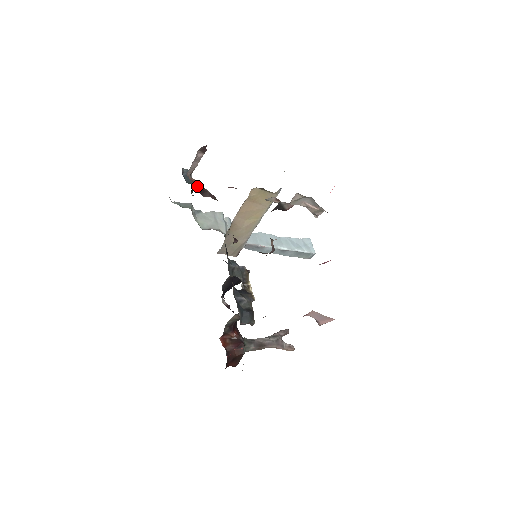
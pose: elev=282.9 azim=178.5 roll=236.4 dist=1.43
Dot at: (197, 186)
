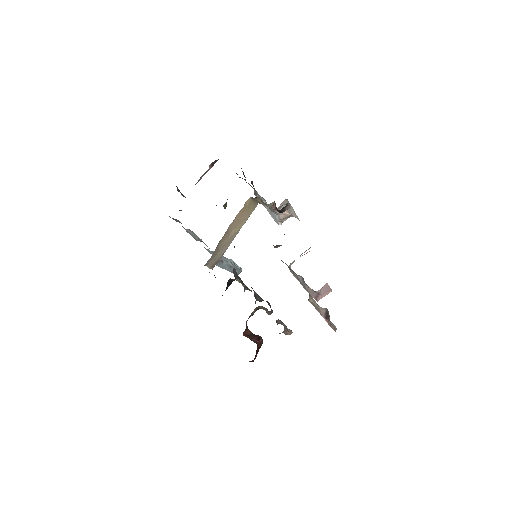
Dot at: occluded
